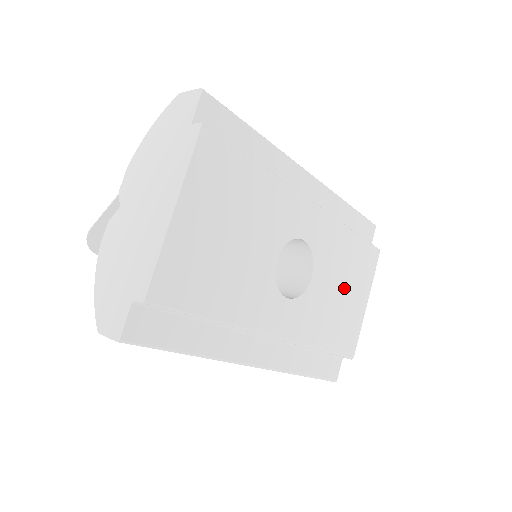
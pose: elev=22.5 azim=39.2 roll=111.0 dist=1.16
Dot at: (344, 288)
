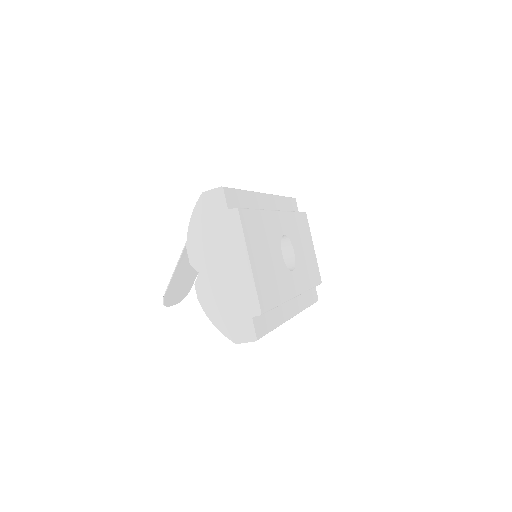
Dot at: (304, 247)
